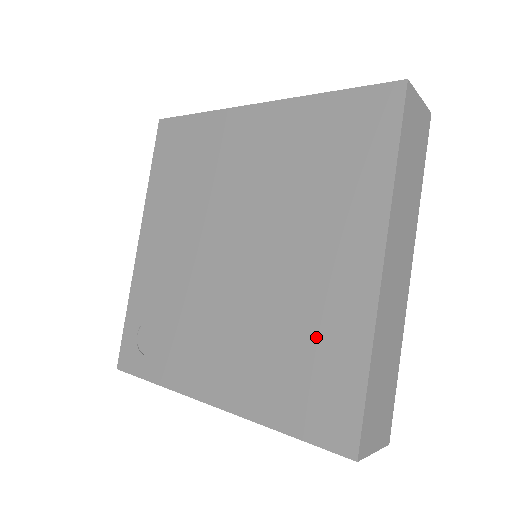
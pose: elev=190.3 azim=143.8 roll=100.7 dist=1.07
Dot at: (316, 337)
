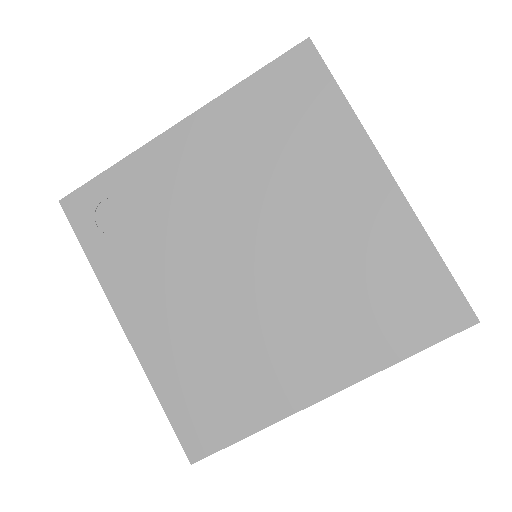
Dot at: (241, 381)
